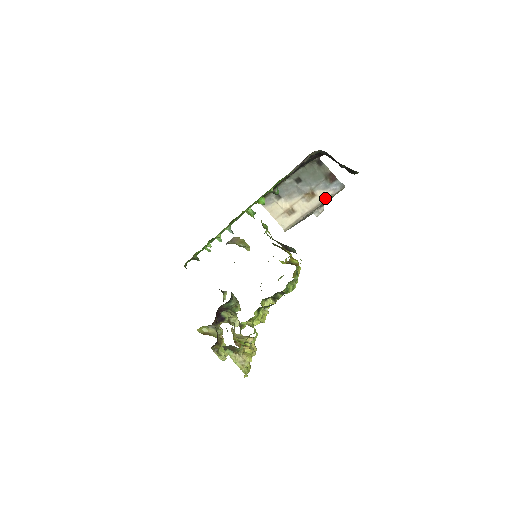
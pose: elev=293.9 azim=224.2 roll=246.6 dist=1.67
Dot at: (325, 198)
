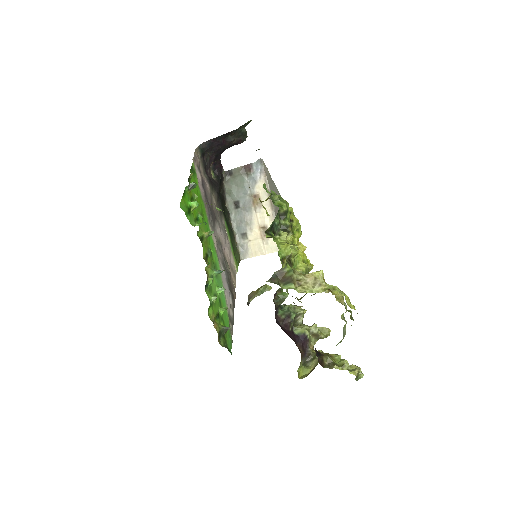
Dot at: occluded
